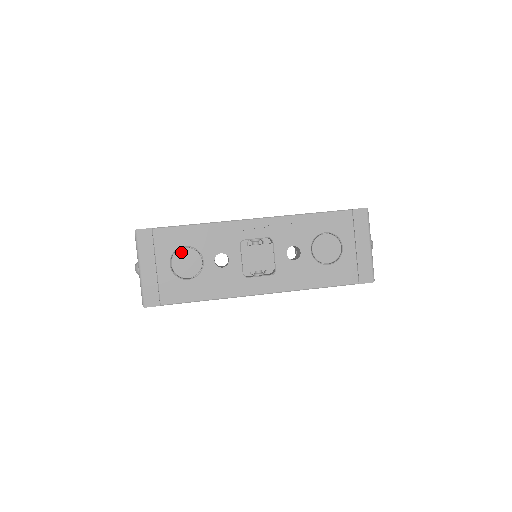
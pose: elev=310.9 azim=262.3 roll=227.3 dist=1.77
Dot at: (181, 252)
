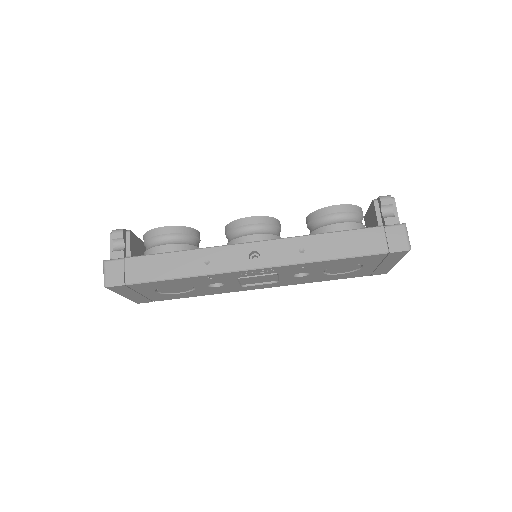
Dot at: (167, 287)
